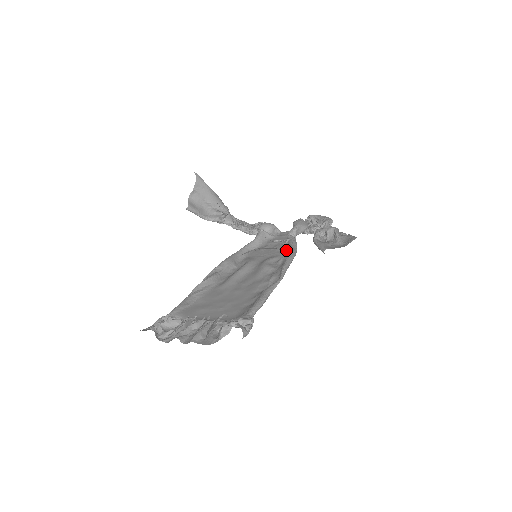
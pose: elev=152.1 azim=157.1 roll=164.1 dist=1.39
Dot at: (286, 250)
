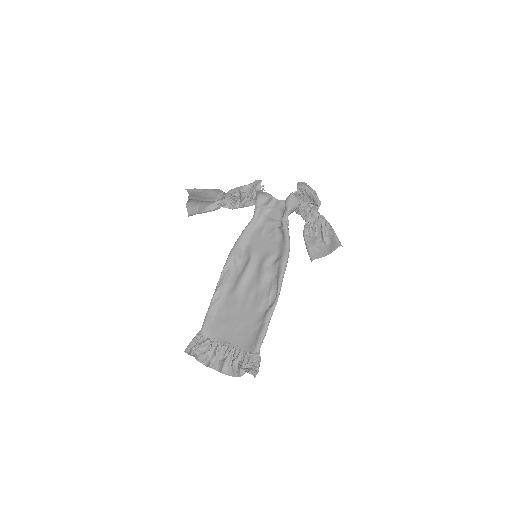
Dot at: (281, 245)
